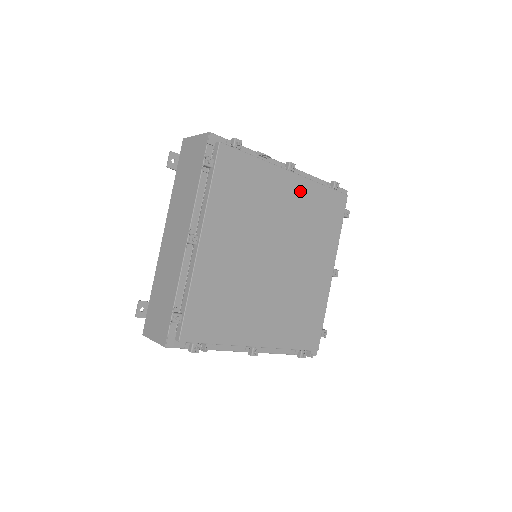
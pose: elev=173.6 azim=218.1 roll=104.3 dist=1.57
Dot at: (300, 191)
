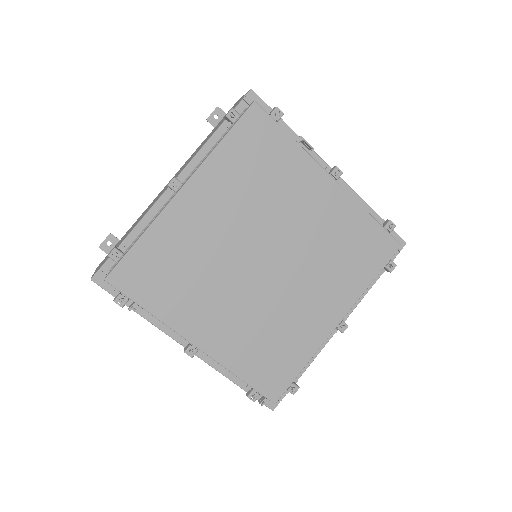
Dot at: (335, 205)
